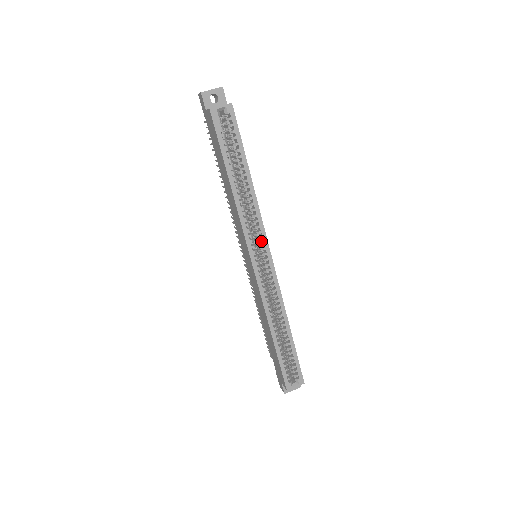
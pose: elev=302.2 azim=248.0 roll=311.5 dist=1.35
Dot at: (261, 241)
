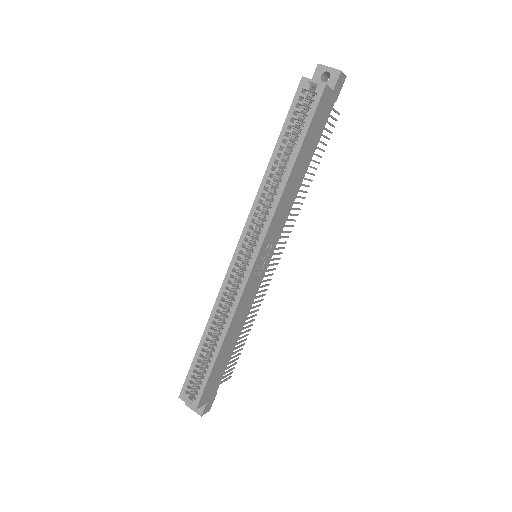
Dot at: (259, 239)
